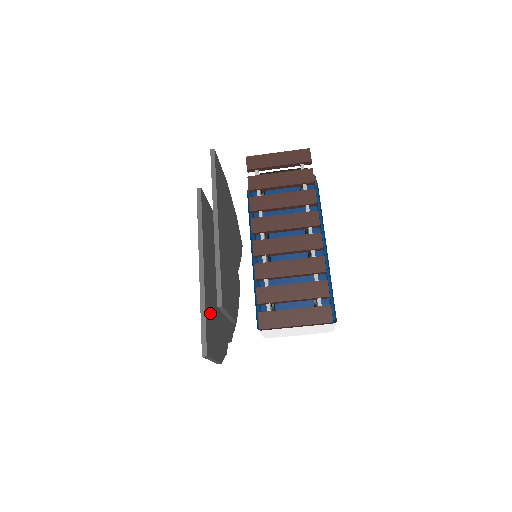
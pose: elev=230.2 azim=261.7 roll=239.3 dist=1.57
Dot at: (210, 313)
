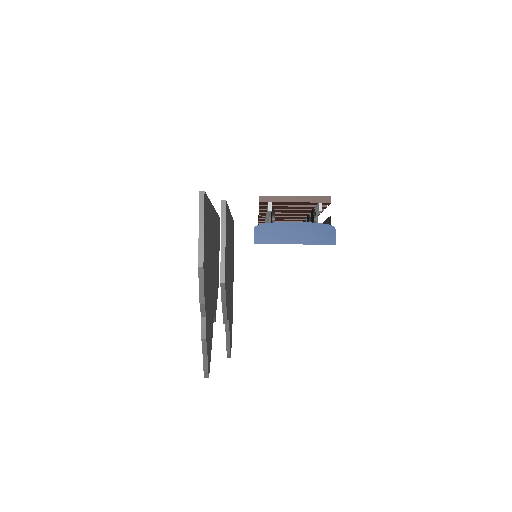
Dot at: (209, 222)
